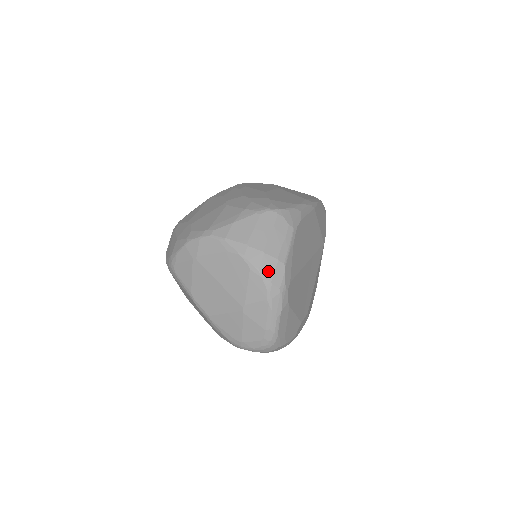
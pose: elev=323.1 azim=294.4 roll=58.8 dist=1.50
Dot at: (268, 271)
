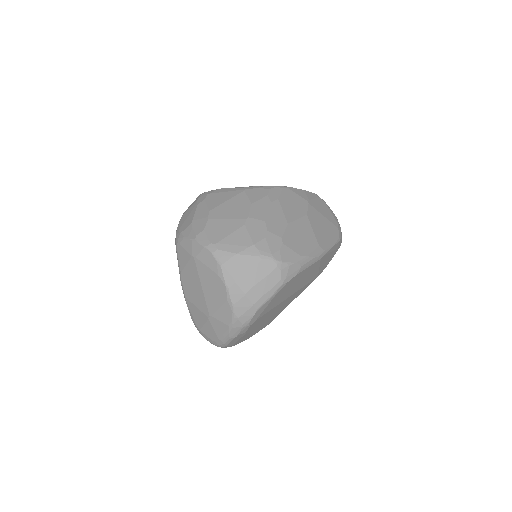
Dot at: (240, 309)
